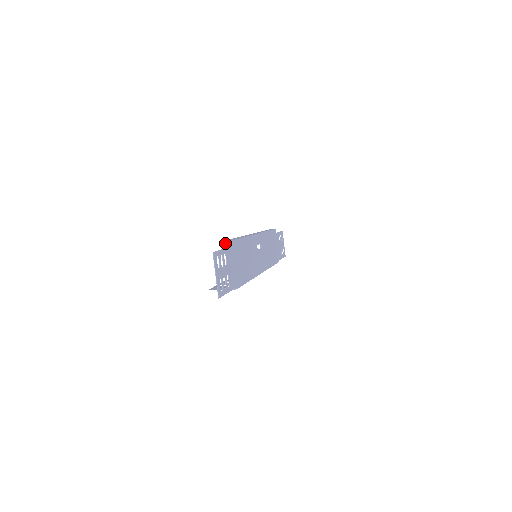
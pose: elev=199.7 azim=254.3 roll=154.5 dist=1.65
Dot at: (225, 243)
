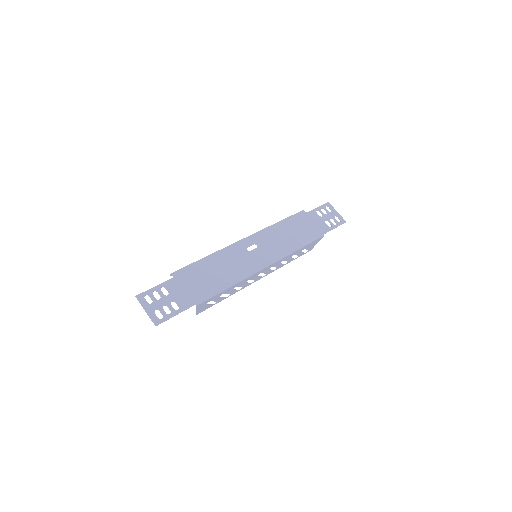
Dot at: occluded
